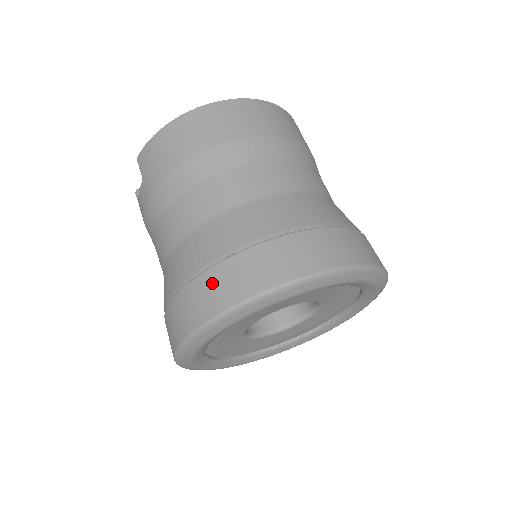
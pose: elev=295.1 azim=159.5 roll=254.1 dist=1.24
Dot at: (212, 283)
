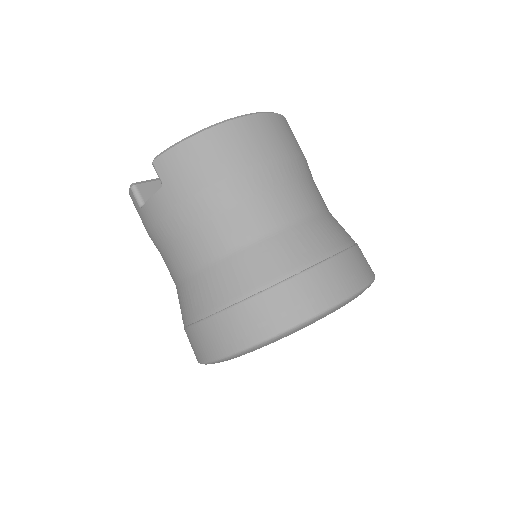
Dot at: (271, 304)
